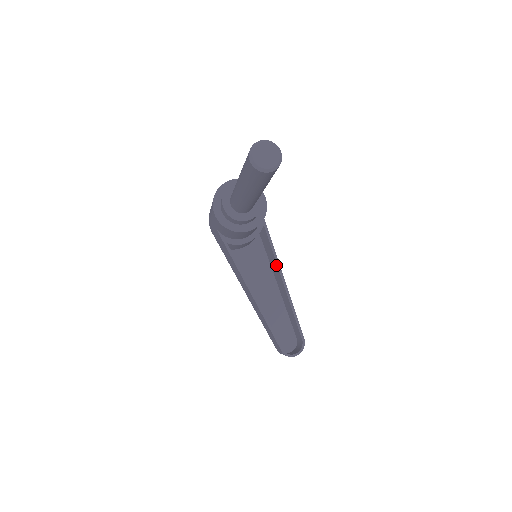
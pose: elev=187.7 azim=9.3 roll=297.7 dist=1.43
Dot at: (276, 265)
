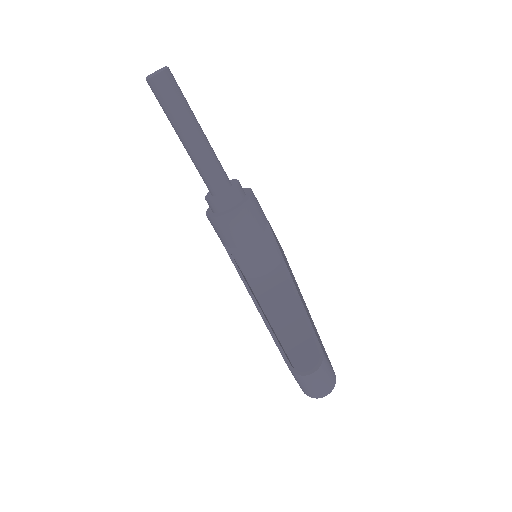
Dot at: occluded
